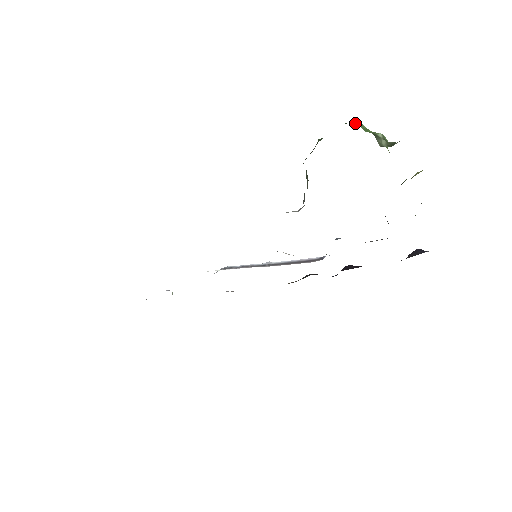
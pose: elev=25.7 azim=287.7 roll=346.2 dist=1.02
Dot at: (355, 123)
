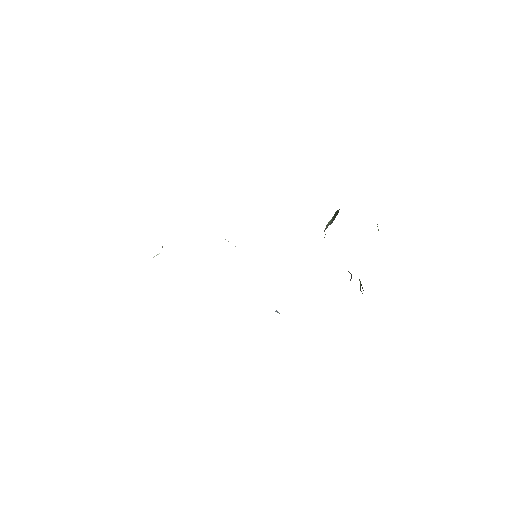
Dot at: occluded
